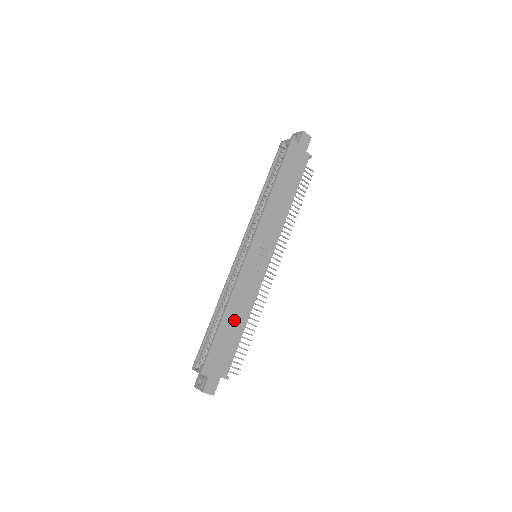
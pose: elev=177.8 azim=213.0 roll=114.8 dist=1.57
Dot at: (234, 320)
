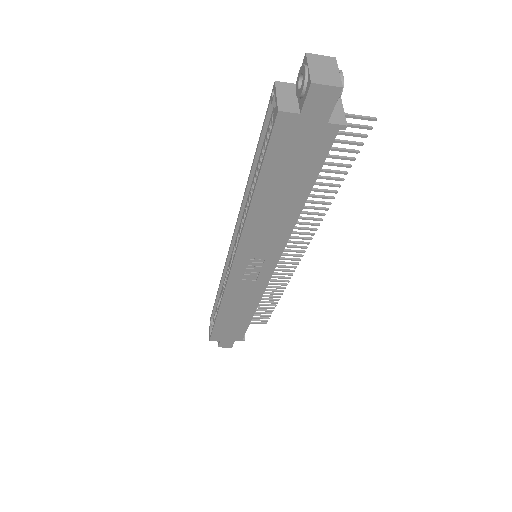
Dot at: (235, 314)
